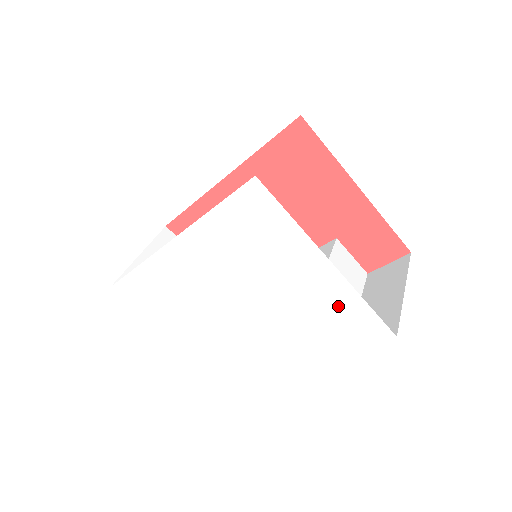
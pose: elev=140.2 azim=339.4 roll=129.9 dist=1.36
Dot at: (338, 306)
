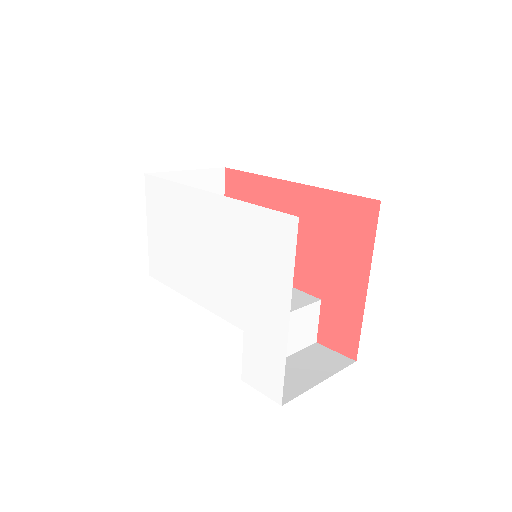
Dot at: (267, 348)
